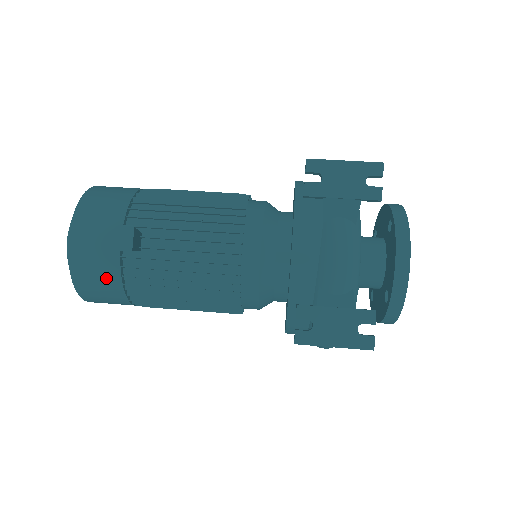
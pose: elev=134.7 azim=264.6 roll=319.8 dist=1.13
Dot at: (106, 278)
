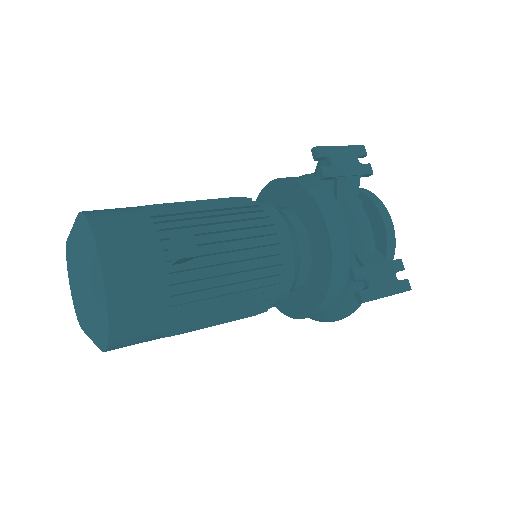
Dot at: (152, 303)
